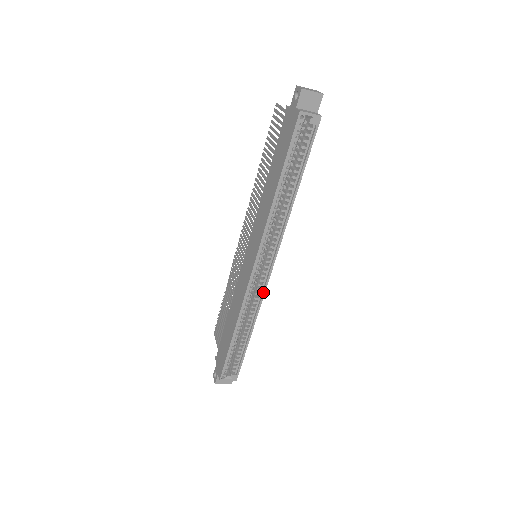
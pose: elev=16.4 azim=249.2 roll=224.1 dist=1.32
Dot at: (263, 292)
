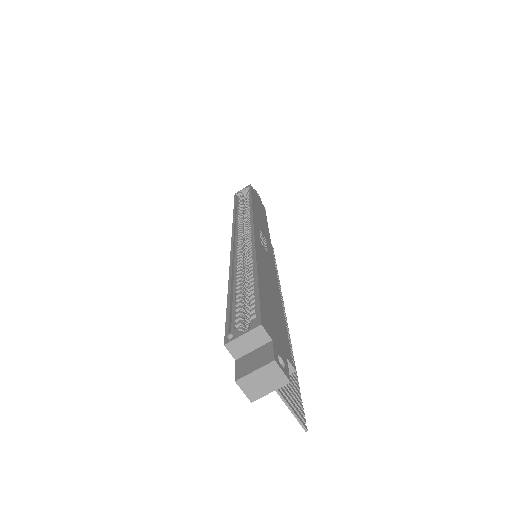
Dot at: (252, 239)
